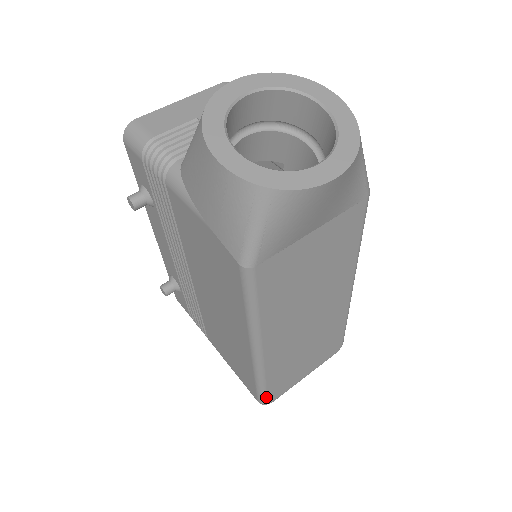
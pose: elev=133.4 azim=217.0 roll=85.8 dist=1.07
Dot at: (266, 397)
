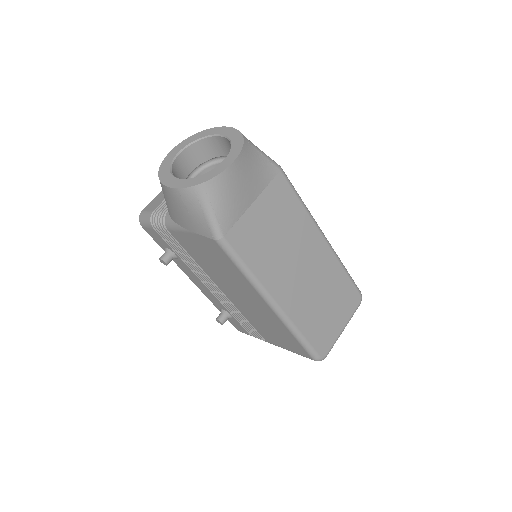
Dot at: (314, 351)
